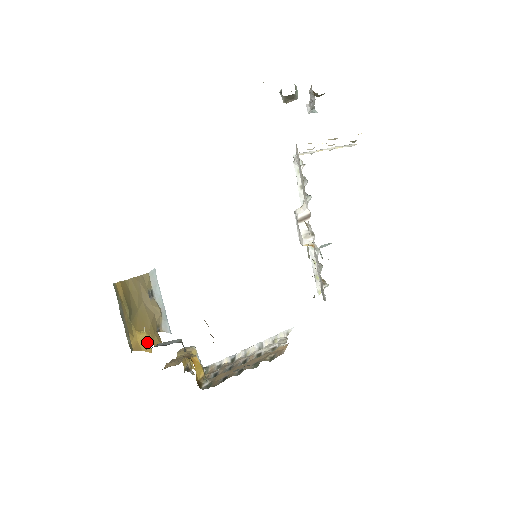
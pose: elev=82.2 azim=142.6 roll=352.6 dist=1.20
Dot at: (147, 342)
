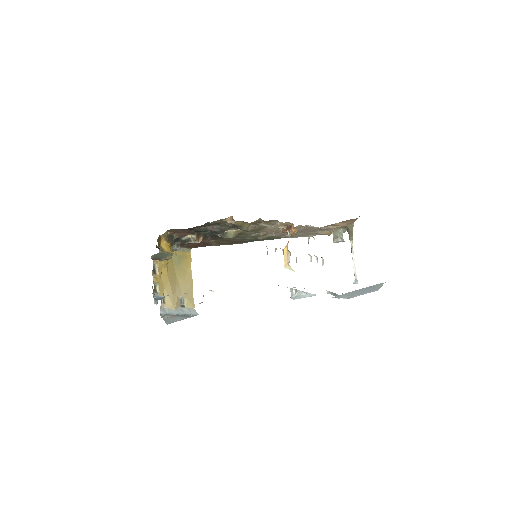
Dot at: (164, 261)
